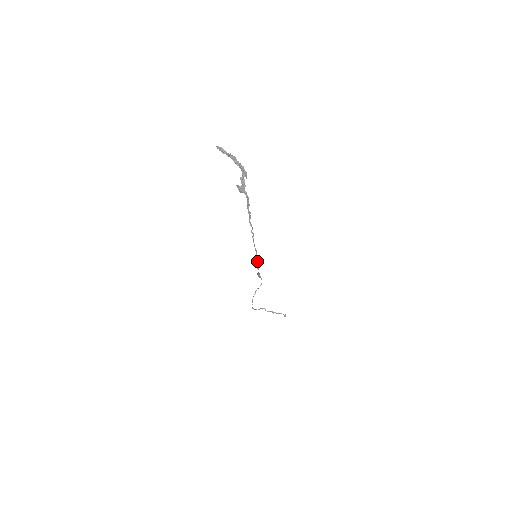
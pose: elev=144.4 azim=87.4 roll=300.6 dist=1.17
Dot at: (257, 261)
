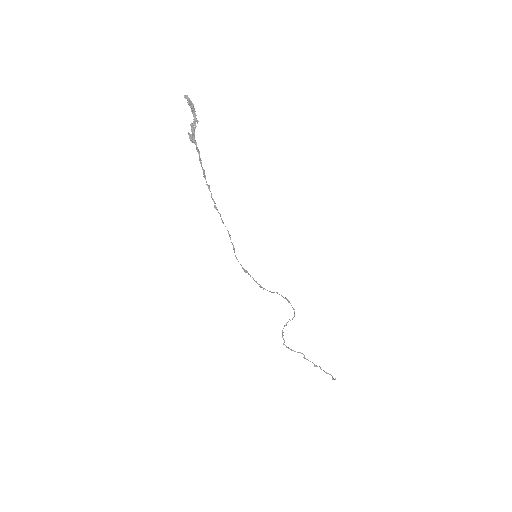
Dot at: (234, 248)
